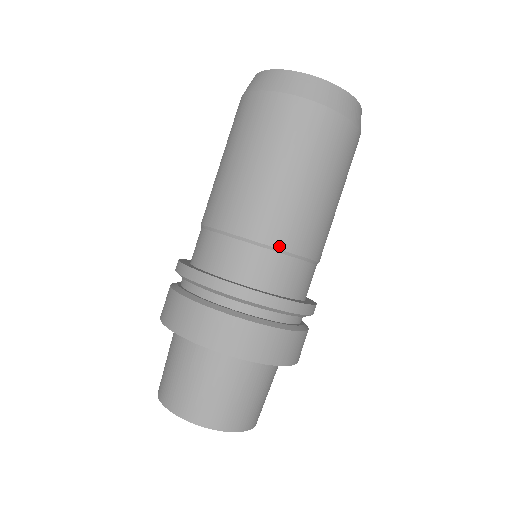
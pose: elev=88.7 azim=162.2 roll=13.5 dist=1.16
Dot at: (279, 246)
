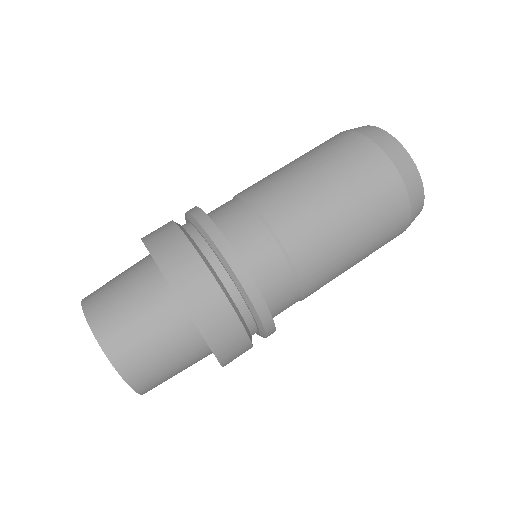
Dot at: (304, 283)
